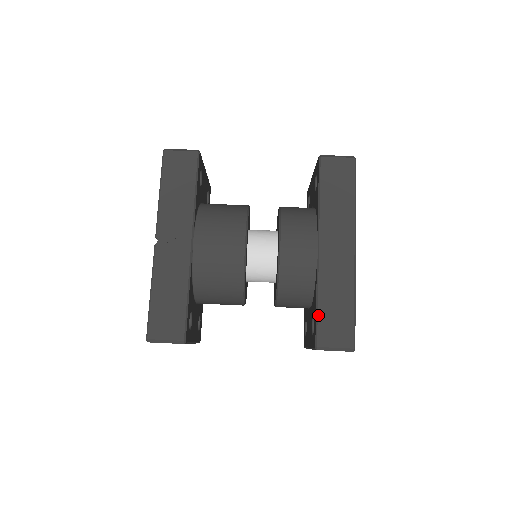
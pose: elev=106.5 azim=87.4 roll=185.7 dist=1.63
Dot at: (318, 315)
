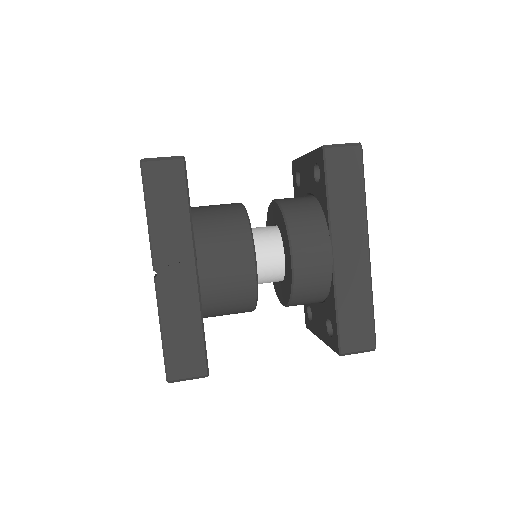
Dot at: (339, 323)
